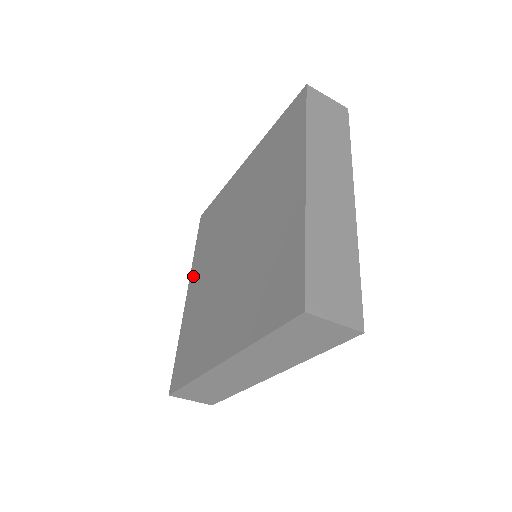
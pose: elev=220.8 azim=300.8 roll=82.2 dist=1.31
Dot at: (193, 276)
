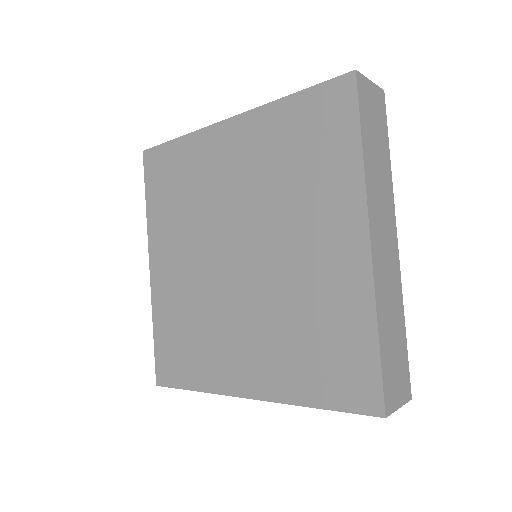
Dot at: (156, 247)
